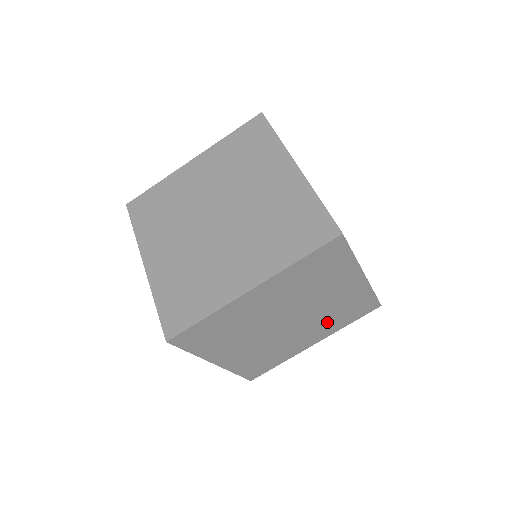
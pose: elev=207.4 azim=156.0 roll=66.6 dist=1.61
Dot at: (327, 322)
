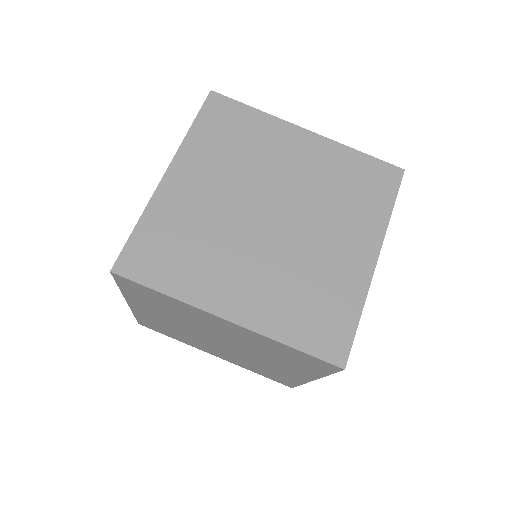
Dot at: occluded
